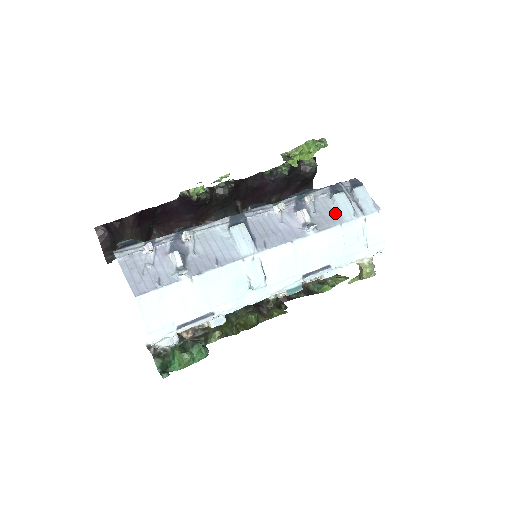
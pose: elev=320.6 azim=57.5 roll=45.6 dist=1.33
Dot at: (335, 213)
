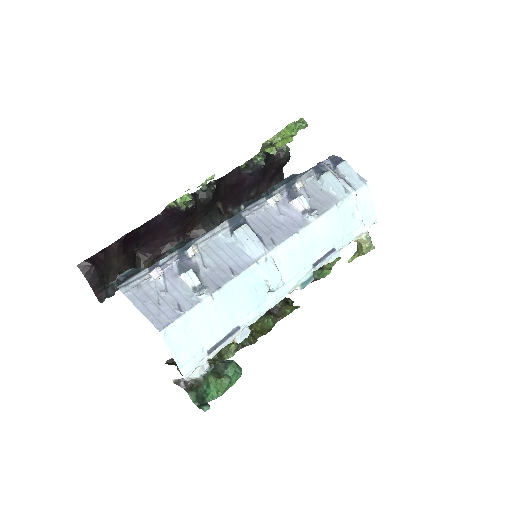
Dot at: (327, 194)
